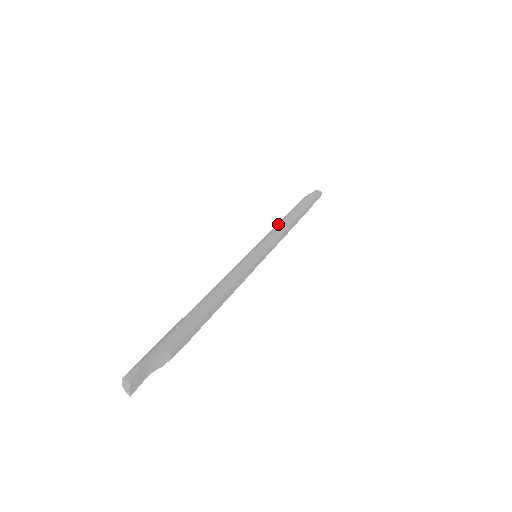
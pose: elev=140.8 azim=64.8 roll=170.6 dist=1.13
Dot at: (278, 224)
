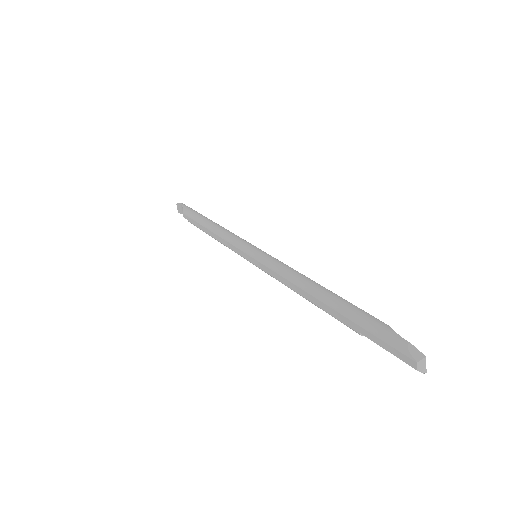
Dot at: (220, 231)
